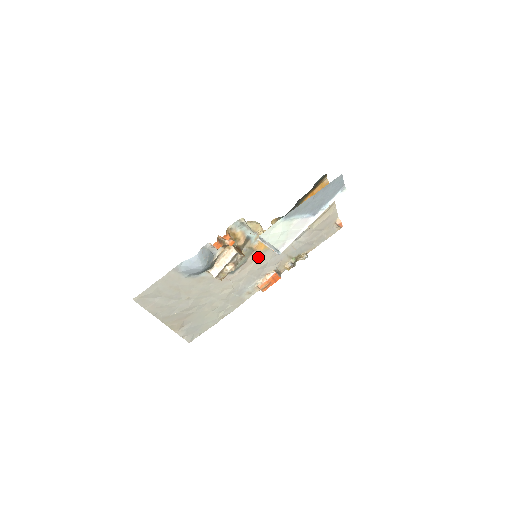
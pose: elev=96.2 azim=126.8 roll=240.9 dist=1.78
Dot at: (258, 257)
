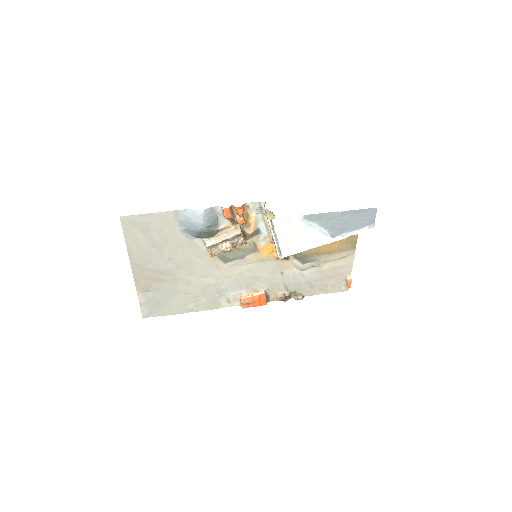
Dot at: (257, 262)
